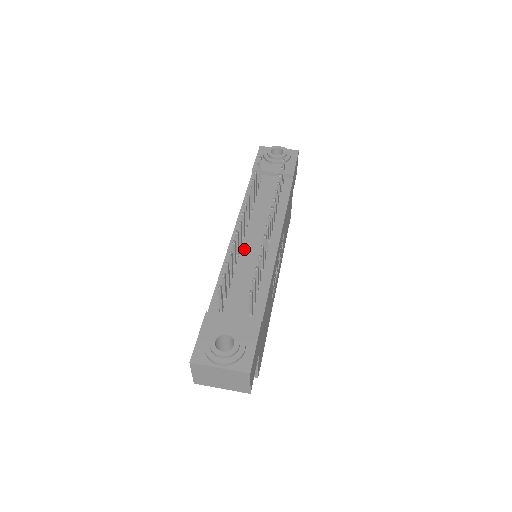
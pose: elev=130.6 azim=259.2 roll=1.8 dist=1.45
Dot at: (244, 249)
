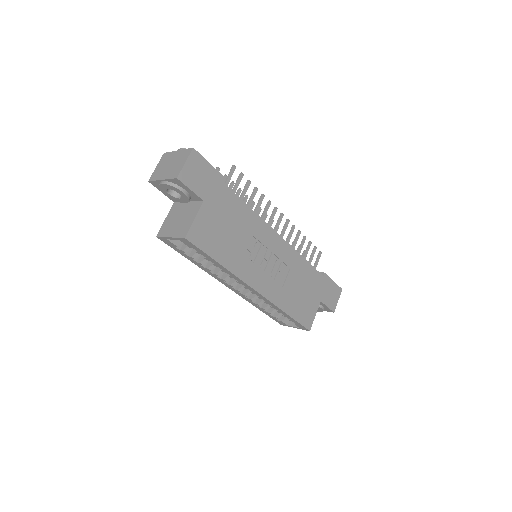
Dot at: occluded
